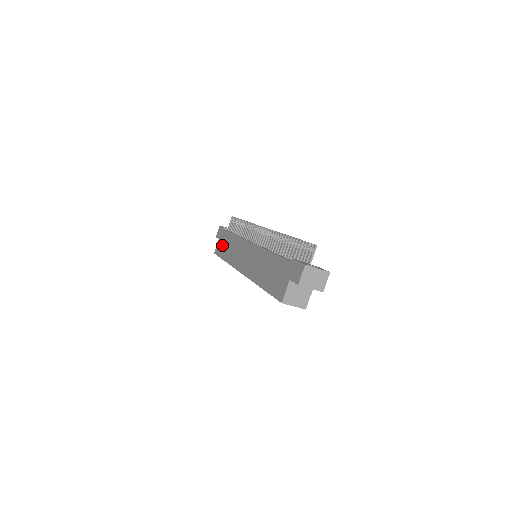
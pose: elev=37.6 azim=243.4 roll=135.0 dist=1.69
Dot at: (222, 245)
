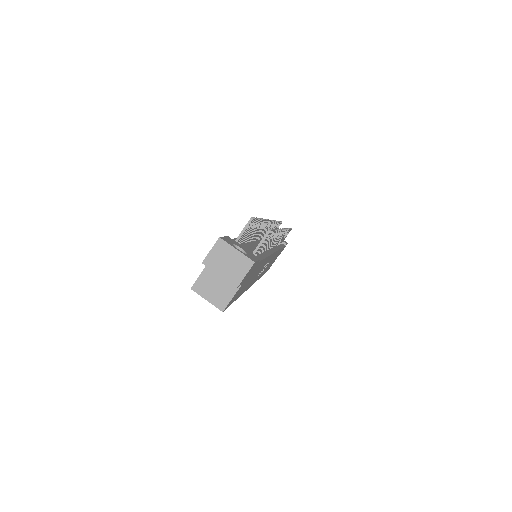
Dot at: occluded
